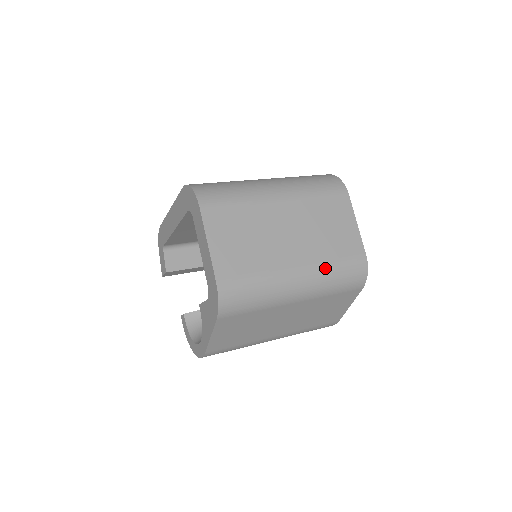
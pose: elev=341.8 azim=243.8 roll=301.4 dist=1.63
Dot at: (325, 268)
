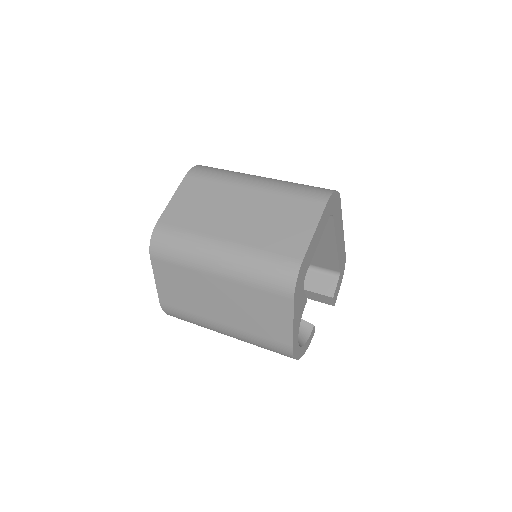
Dot at: (250, 253)
